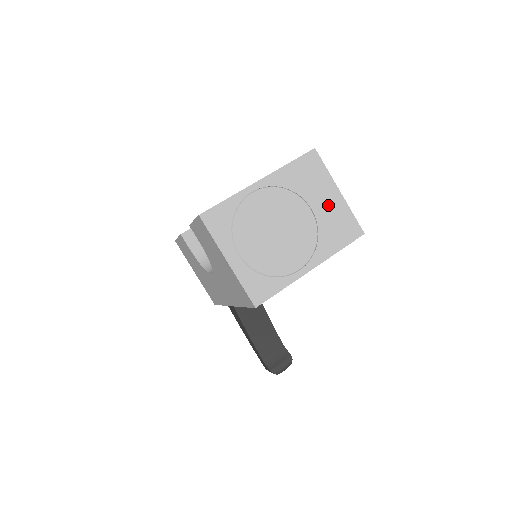
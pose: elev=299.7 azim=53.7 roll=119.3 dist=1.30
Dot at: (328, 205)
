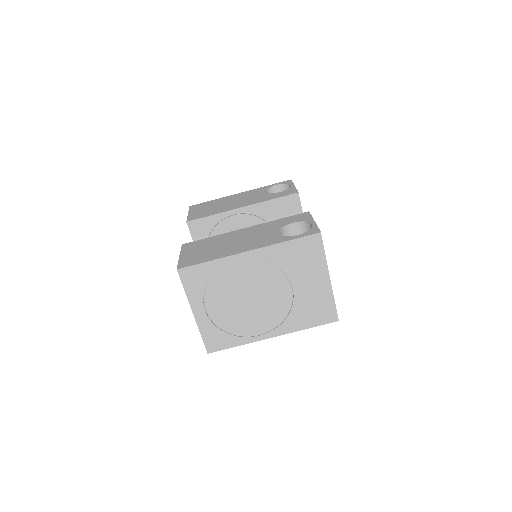
Dot at: (312, 288)
